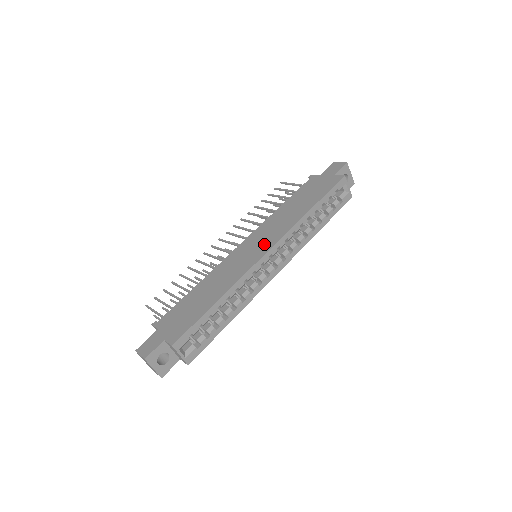
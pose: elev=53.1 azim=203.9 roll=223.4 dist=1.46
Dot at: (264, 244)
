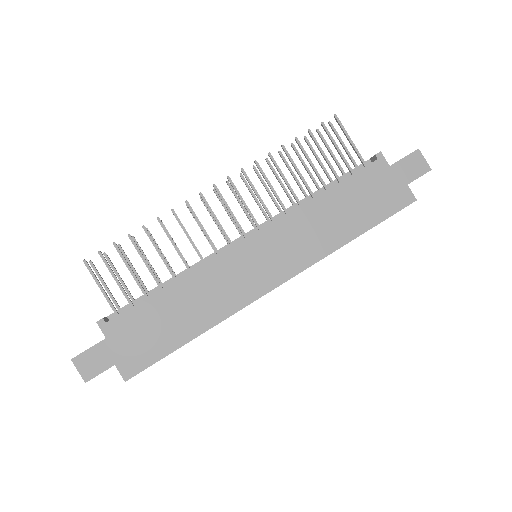
Dot at: (277, 268)
